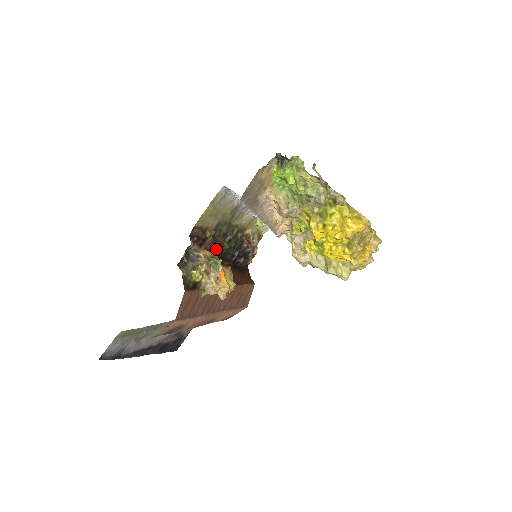
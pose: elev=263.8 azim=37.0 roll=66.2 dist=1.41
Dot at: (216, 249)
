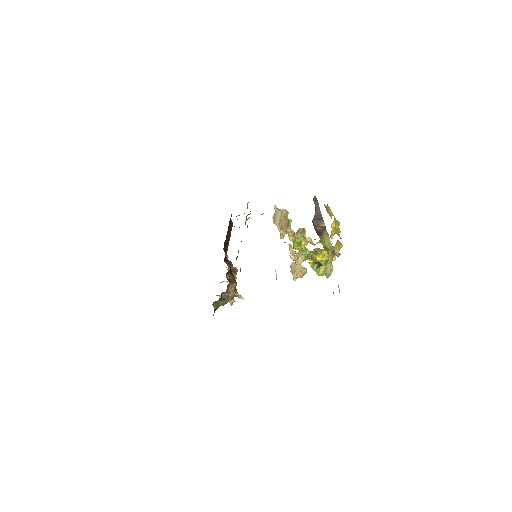
Dot at: occluded
